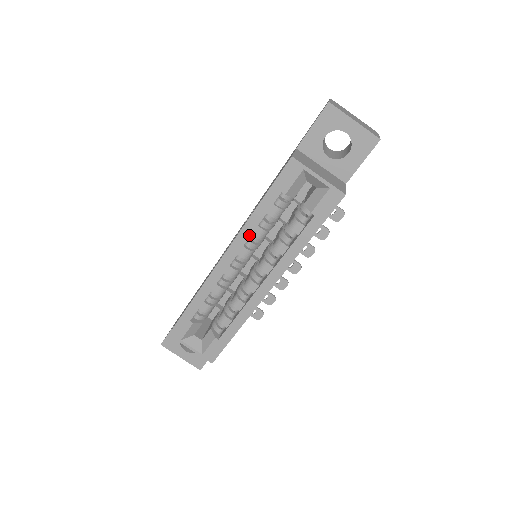
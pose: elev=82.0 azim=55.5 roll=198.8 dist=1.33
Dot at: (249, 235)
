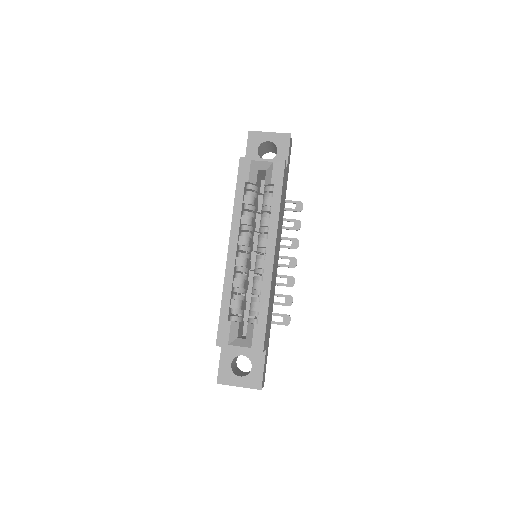
Dot at: (239, 223)
